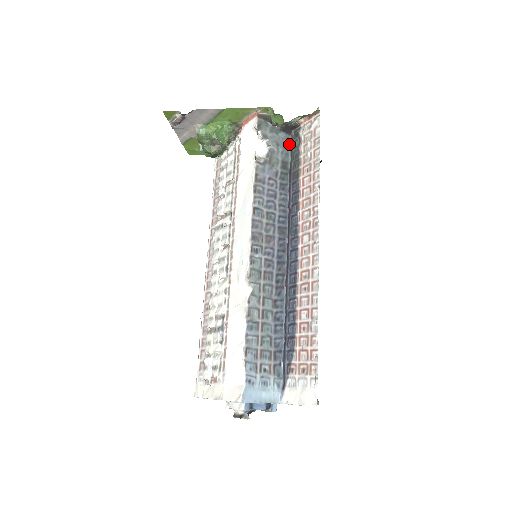
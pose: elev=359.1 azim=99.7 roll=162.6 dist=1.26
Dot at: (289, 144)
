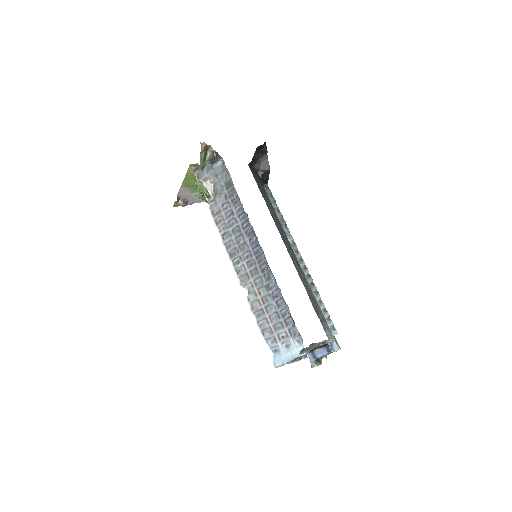
Dot at: (224, 166)
